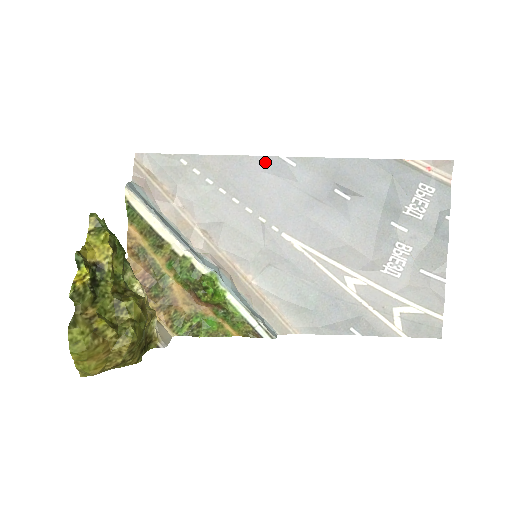
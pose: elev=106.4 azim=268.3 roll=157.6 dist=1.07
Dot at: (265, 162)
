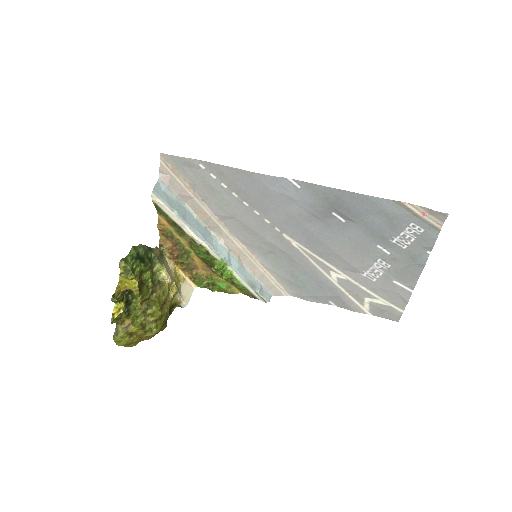
Dot at: (273, 181)
